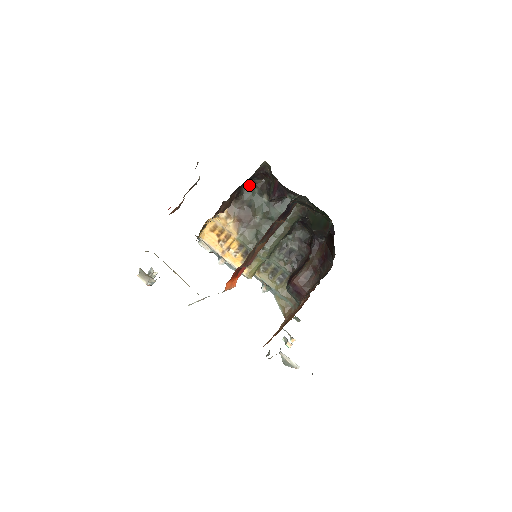
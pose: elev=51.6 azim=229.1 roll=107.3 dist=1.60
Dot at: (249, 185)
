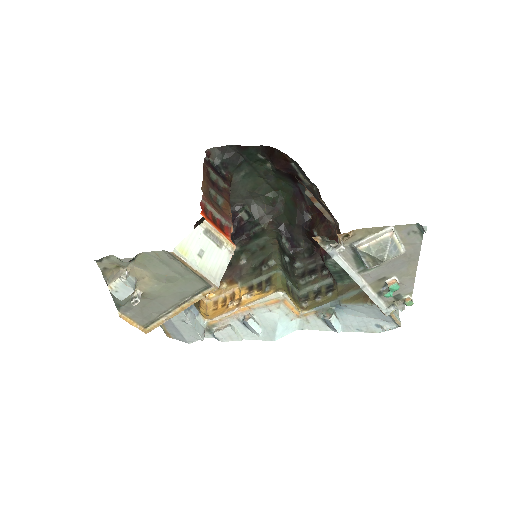
Dot at: occluded
